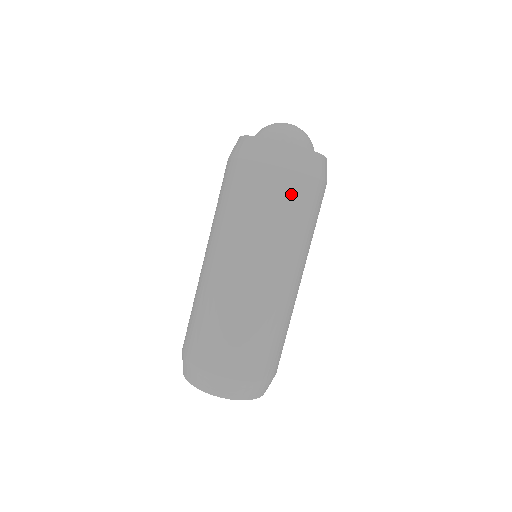
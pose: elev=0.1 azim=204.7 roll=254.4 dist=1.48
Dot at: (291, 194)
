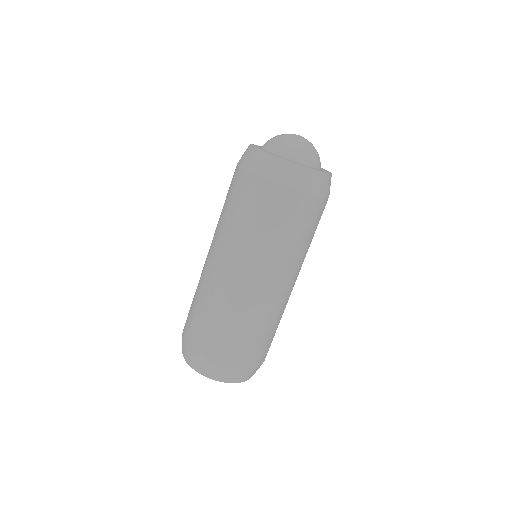
Dot at: (266, 203)
